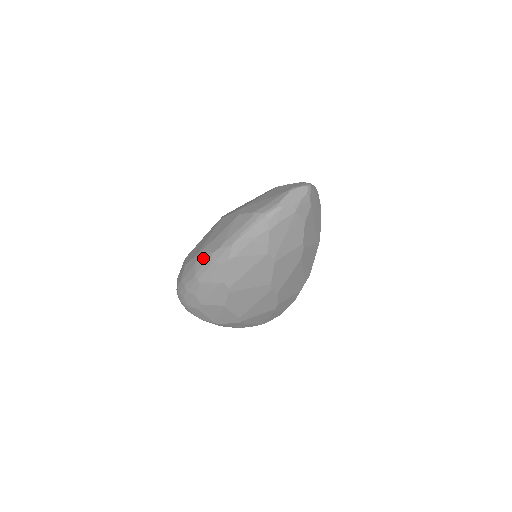
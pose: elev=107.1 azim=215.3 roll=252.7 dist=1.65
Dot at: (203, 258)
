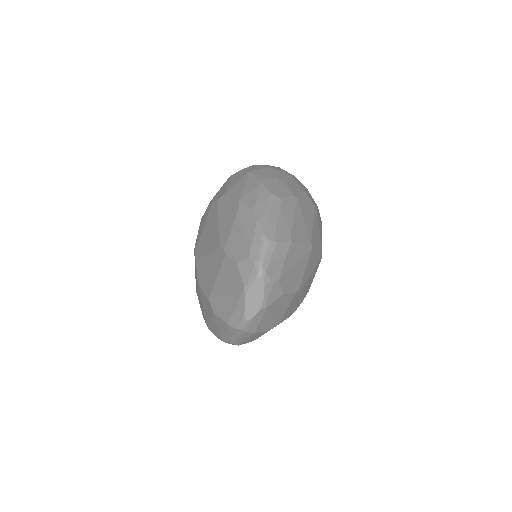
Dot at: occluded
